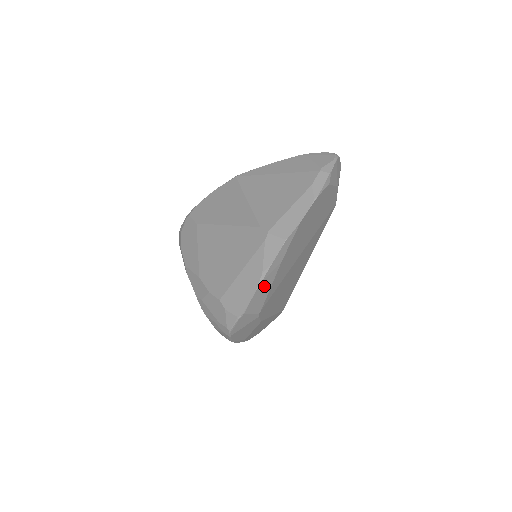
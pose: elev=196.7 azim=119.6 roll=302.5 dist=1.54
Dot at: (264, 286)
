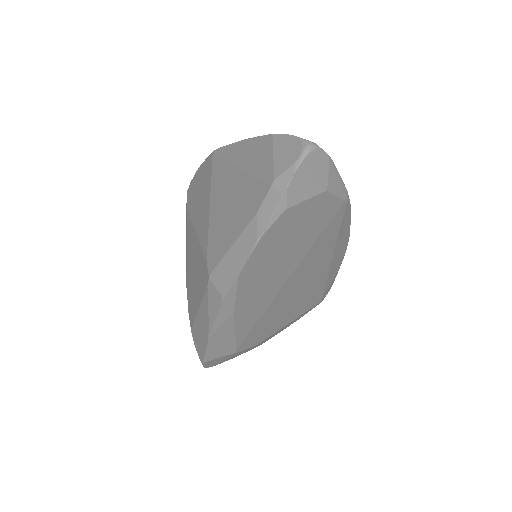
Dot at: (220, 337)
